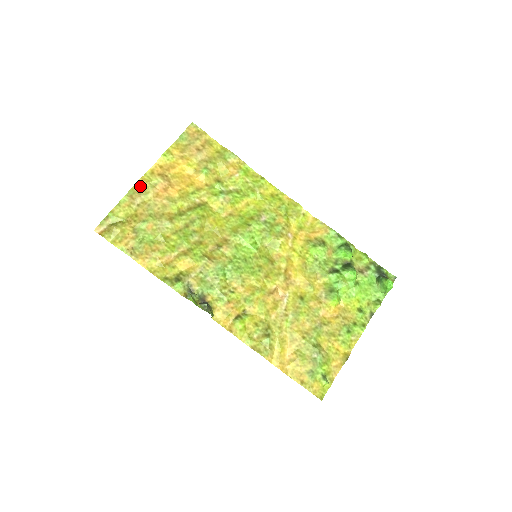
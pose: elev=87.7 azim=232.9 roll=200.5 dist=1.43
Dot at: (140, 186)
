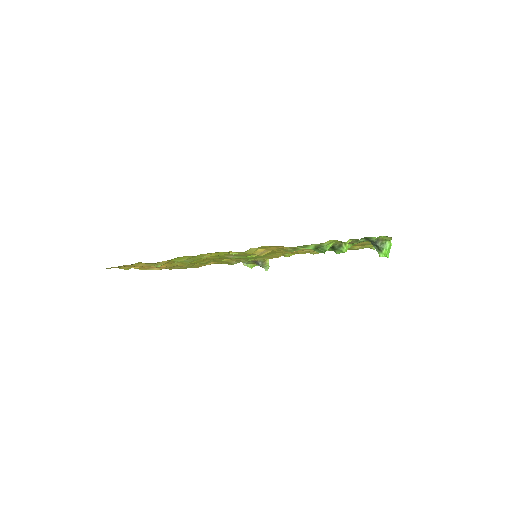
Dot at: occluded
